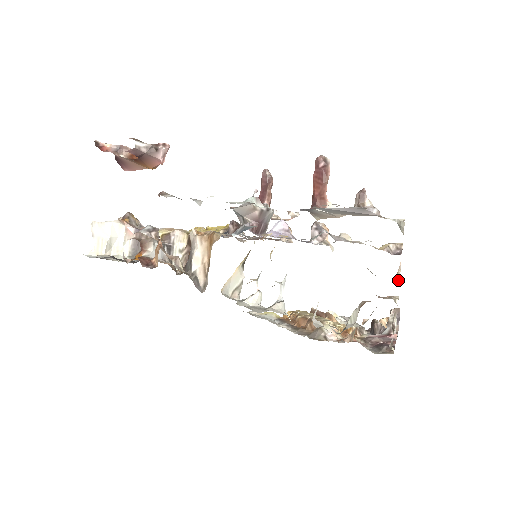
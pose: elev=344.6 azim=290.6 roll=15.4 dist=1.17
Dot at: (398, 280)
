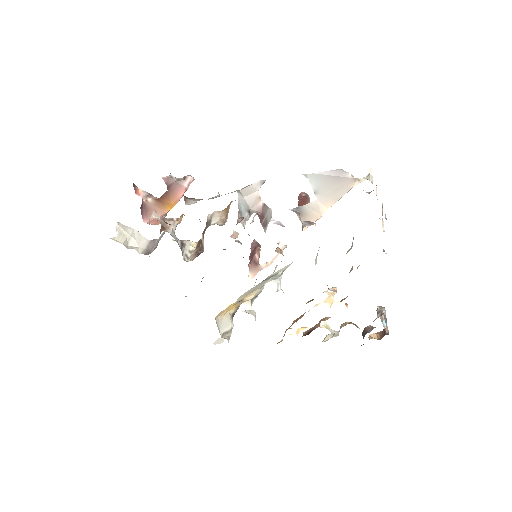
Dot at: occluded
